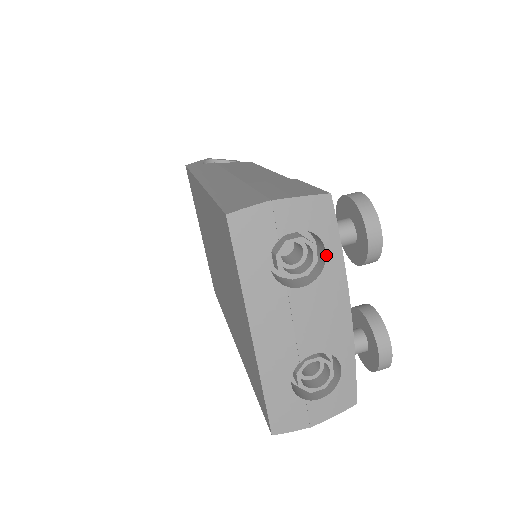
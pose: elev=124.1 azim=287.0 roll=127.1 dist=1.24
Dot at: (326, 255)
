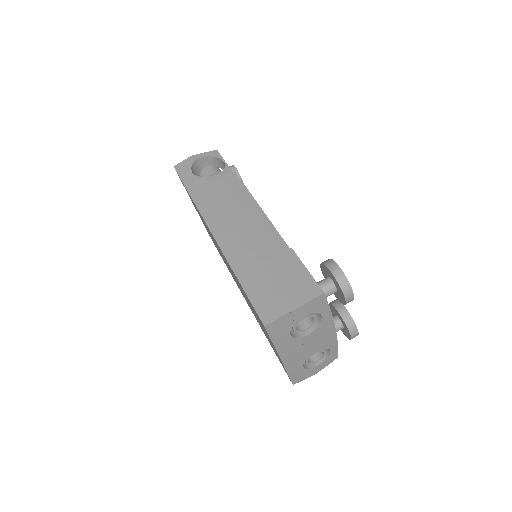
Dot at: (322, 317)
